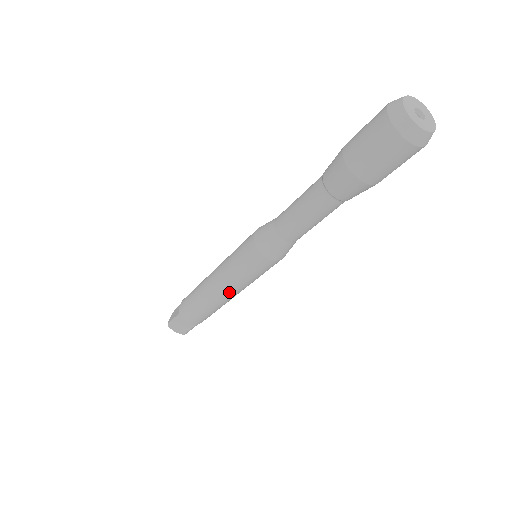
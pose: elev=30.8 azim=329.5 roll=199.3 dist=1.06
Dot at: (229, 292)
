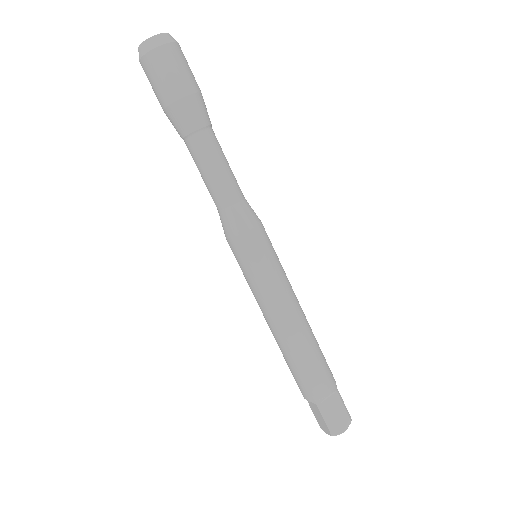
Dot at: (290, 304)
